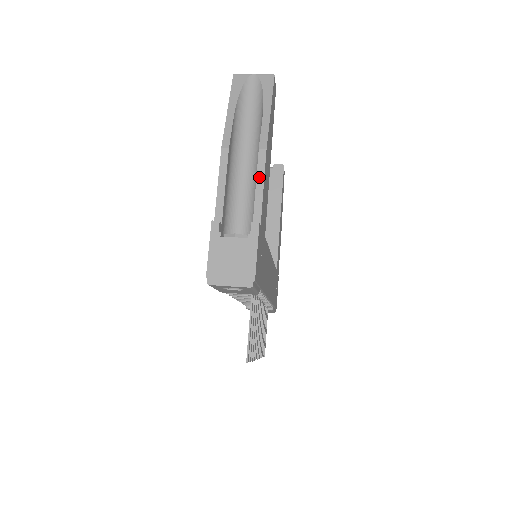
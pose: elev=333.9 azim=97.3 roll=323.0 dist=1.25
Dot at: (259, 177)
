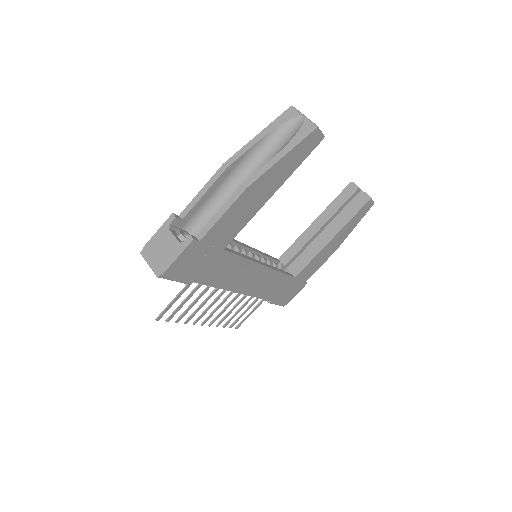
Dot at: (226, 205)
